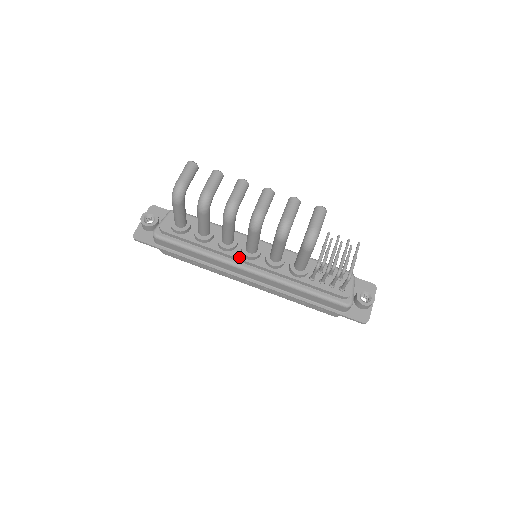
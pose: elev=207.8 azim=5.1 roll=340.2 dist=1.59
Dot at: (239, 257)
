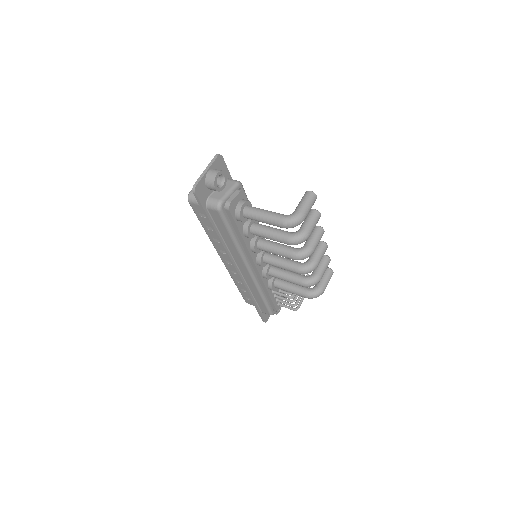
Dot at: (254, 260)
